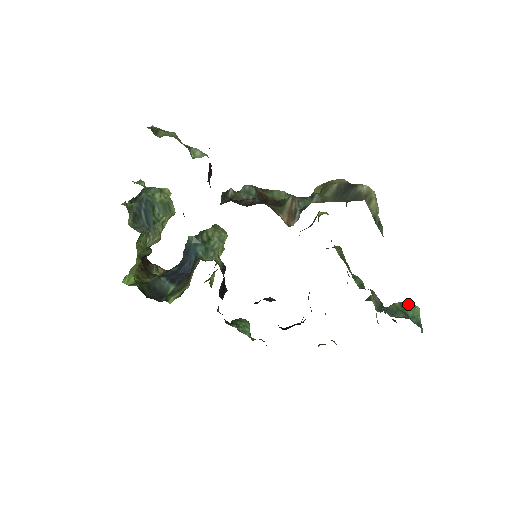
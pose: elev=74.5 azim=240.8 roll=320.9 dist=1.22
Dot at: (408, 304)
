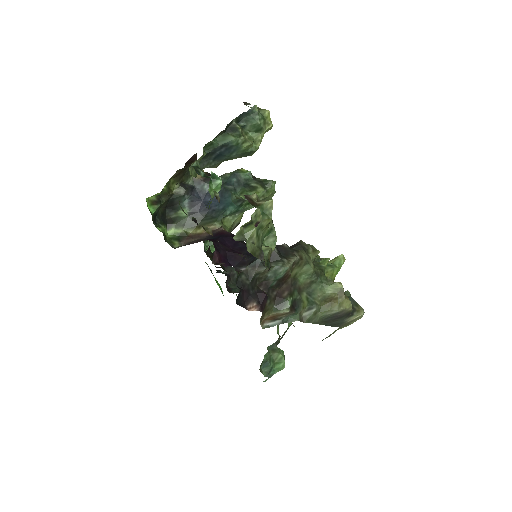
Dot at: (283, 363)
